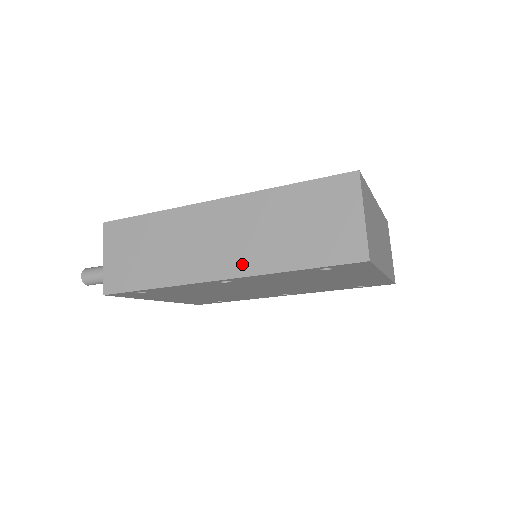
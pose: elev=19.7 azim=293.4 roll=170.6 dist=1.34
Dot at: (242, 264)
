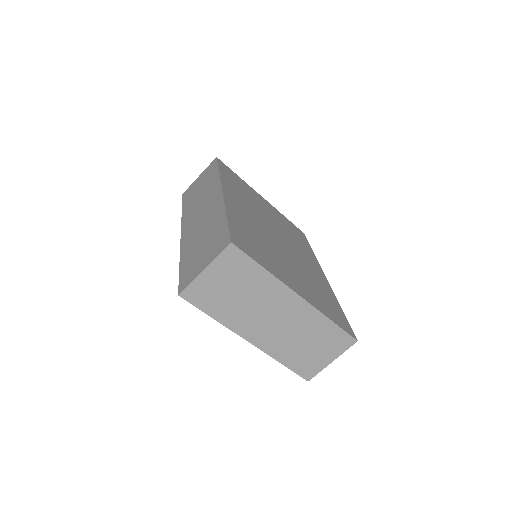
Dot at: (187, 236)
